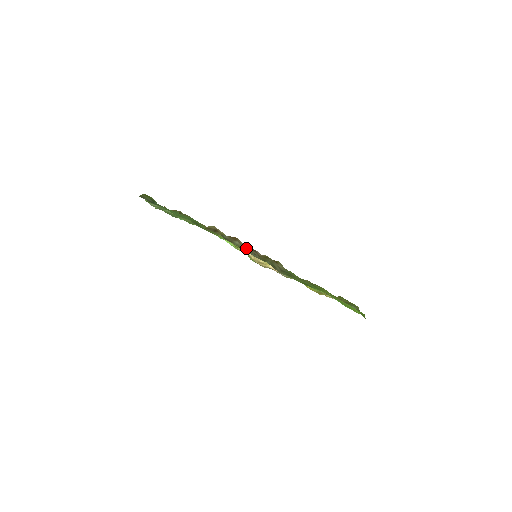
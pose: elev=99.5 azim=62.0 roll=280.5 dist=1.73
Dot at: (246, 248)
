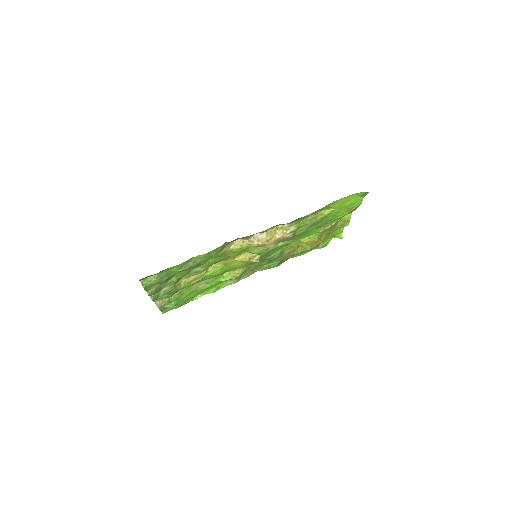
Dot at: (250, 237)
